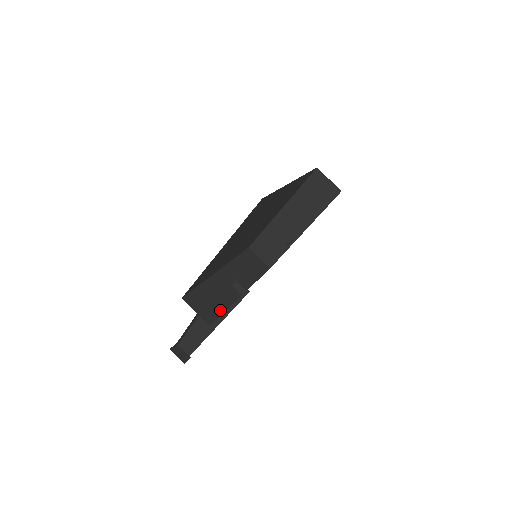
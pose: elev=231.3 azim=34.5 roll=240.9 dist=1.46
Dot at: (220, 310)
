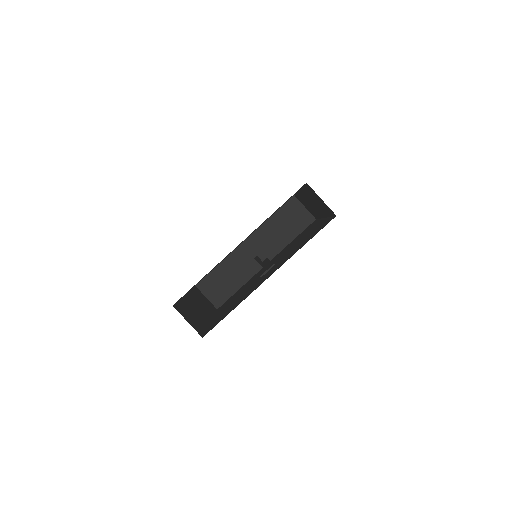
Dot at: (232, 291)
